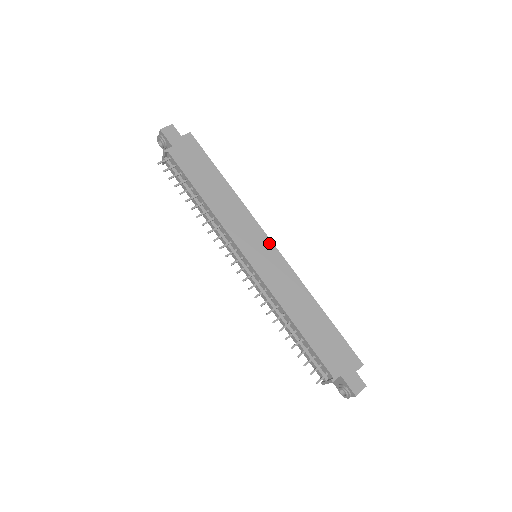
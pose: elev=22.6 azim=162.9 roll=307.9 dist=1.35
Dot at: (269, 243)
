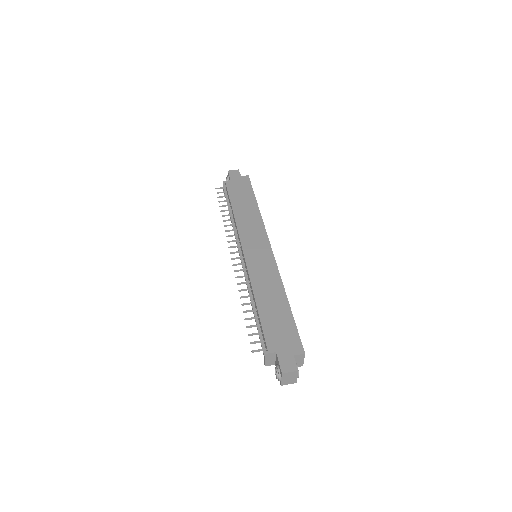
Dot at: (268, 246)
